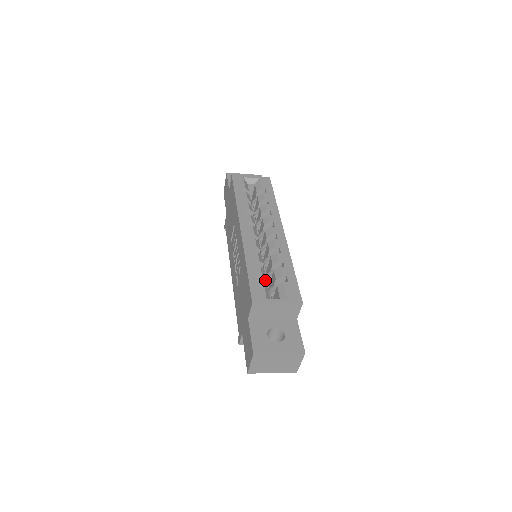
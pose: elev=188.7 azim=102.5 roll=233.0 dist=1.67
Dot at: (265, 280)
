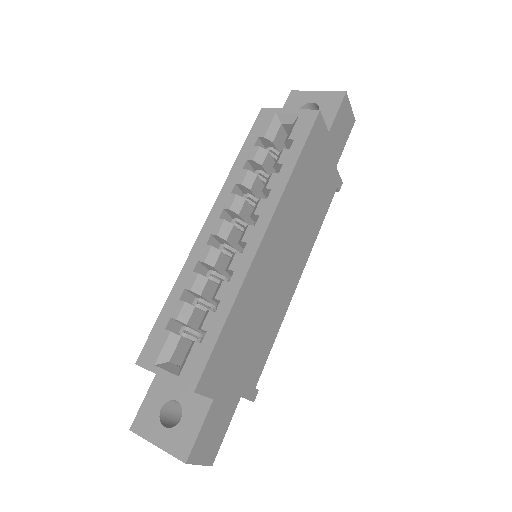
Dot at: (187, 325)
